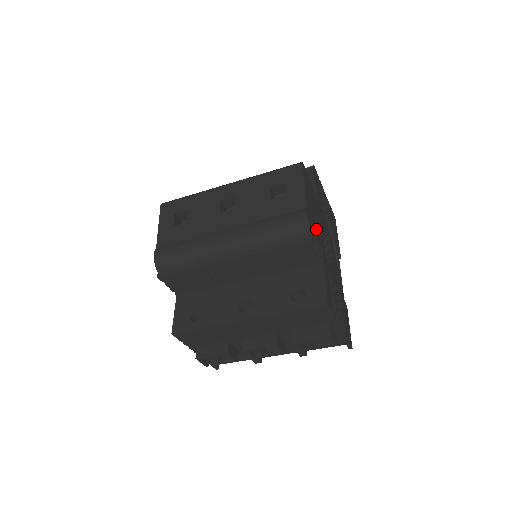
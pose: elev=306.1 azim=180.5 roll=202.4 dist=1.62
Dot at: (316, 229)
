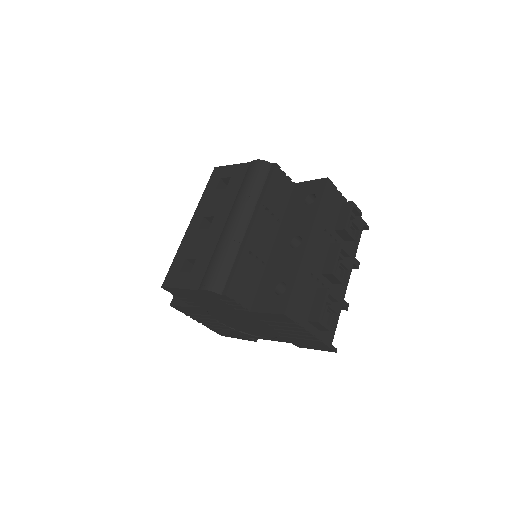
Dot at: occluded
